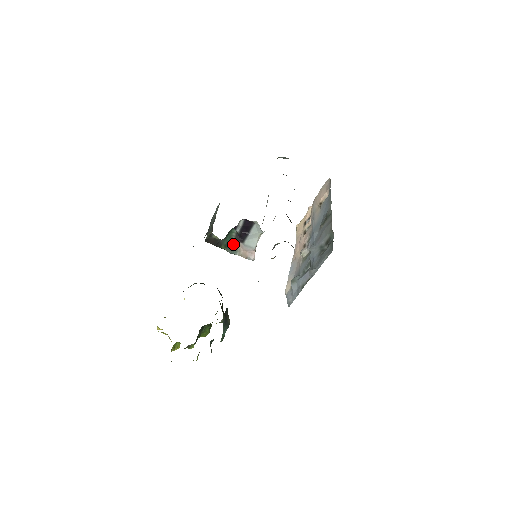
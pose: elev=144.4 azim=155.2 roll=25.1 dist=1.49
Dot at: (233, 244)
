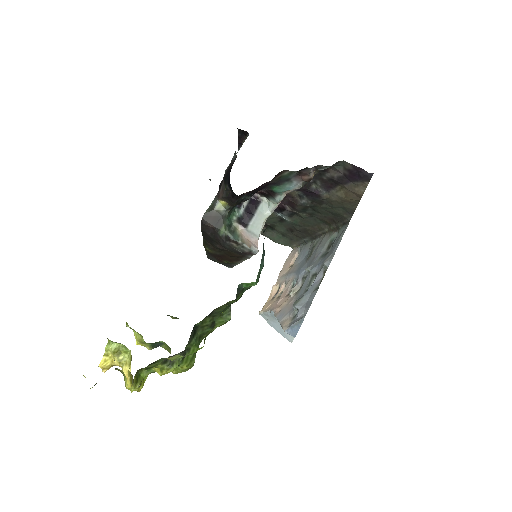
Dot at: (234, 229)
